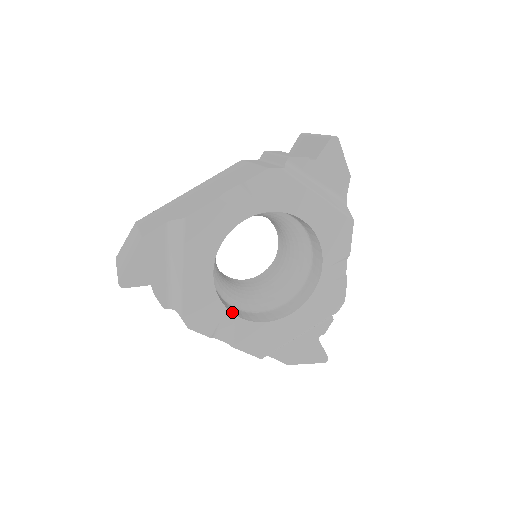
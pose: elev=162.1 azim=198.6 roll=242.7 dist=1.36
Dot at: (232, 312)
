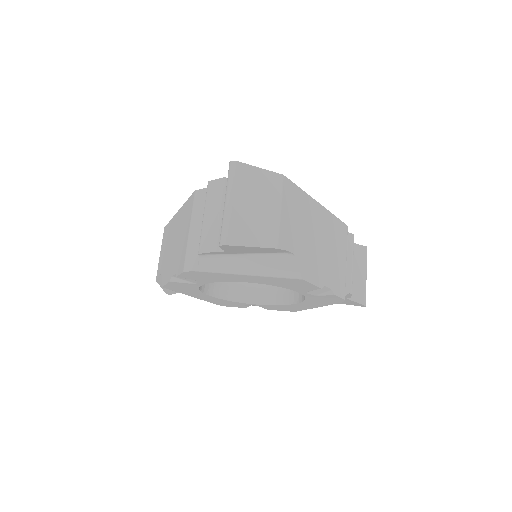
Dot at: (249, 302)
